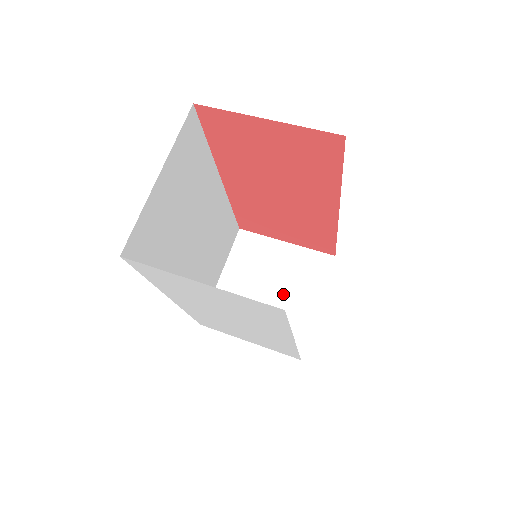
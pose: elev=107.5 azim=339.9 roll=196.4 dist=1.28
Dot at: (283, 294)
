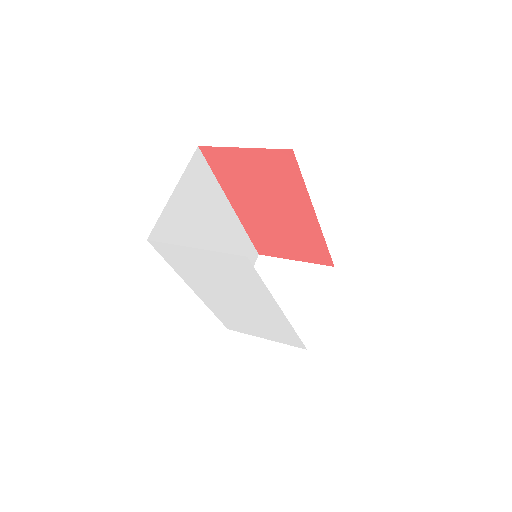
Dot at: (293, 300)
